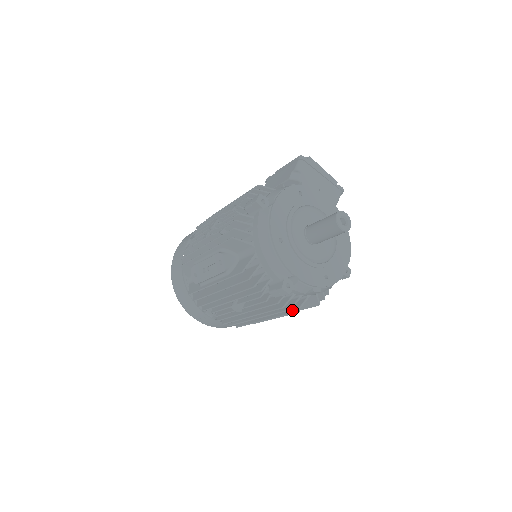
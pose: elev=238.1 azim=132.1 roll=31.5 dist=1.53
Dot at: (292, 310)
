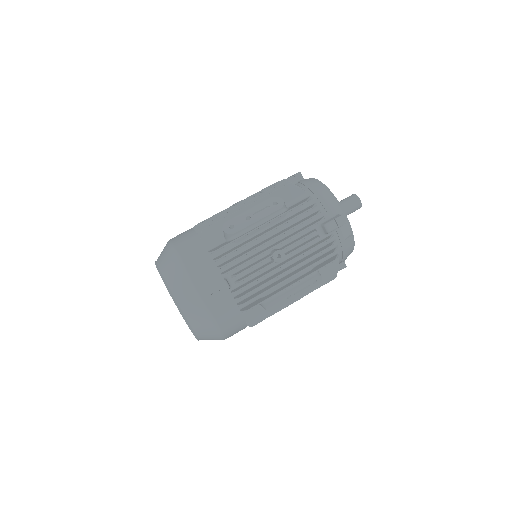
Dot at: (329, 261)
